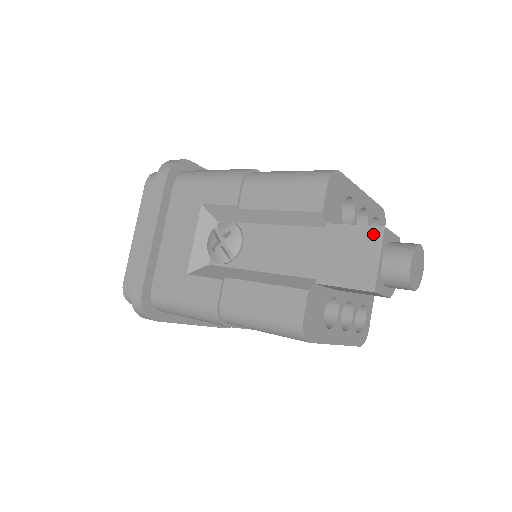
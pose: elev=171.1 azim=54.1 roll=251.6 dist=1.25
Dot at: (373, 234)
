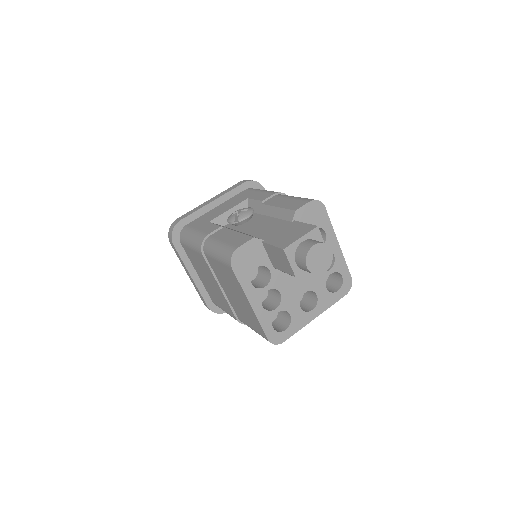
Dot at: (309, 228)
